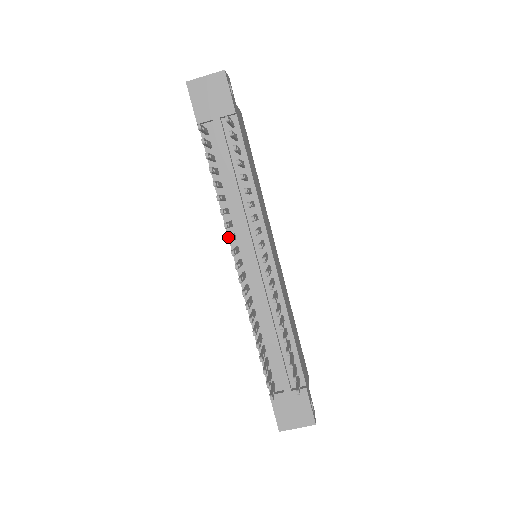
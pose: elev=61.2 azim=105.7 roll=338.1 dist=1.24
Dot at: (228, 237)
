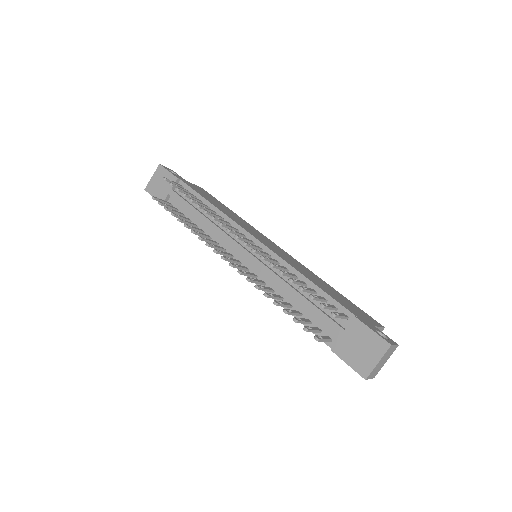
Dot at: occluded
